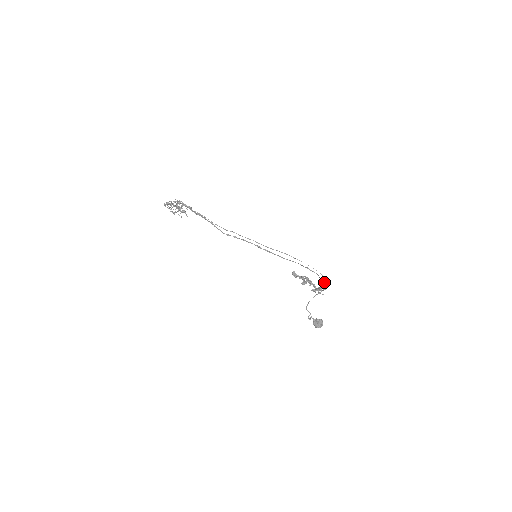
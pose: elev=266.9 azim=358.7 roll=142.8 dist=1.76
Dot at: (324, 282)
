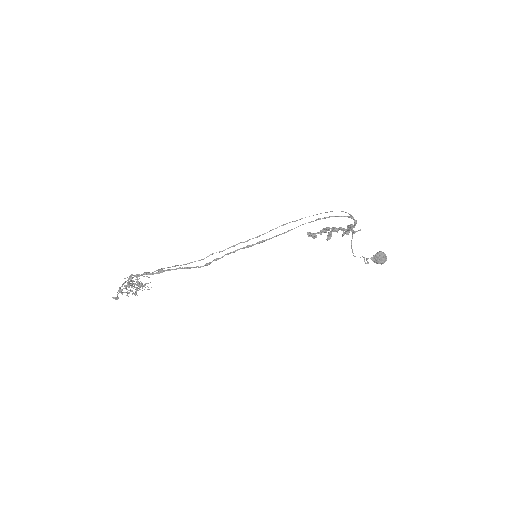
Dot at: (349, 217)
